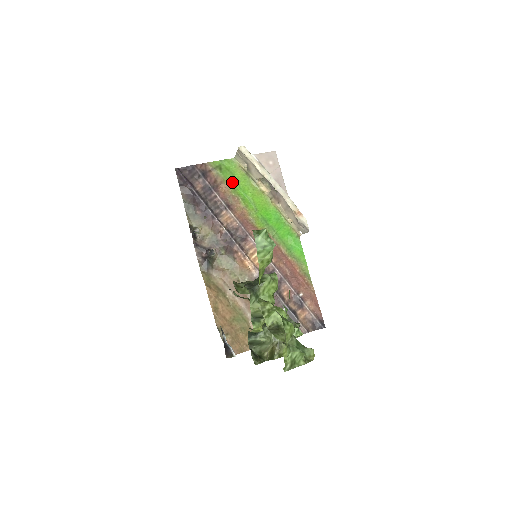
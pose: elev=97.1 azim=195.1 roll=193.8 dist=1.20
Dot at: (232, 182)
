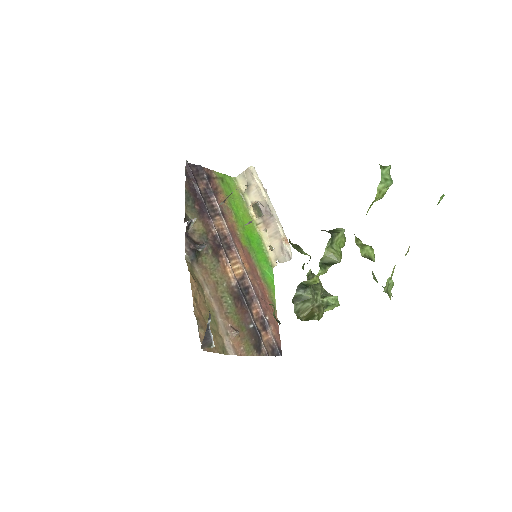
Dot at: (229, 196)
